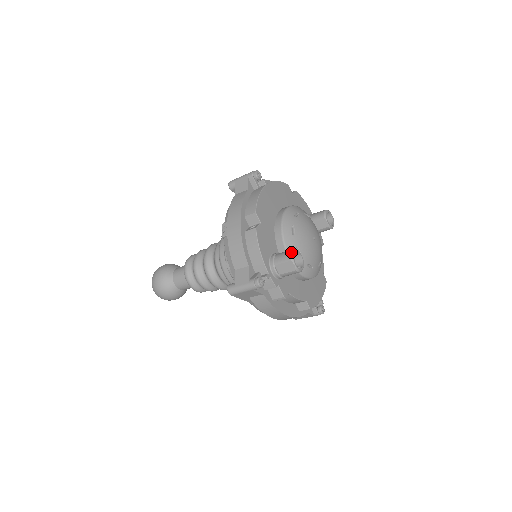
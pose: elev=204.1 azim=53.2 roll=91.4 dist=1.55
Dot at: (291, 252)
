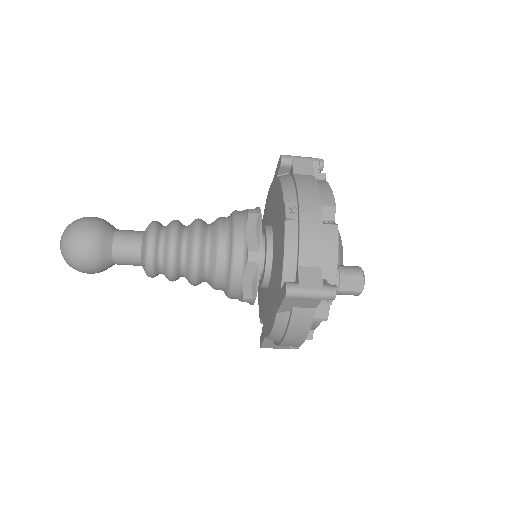
Dot at: occluded
